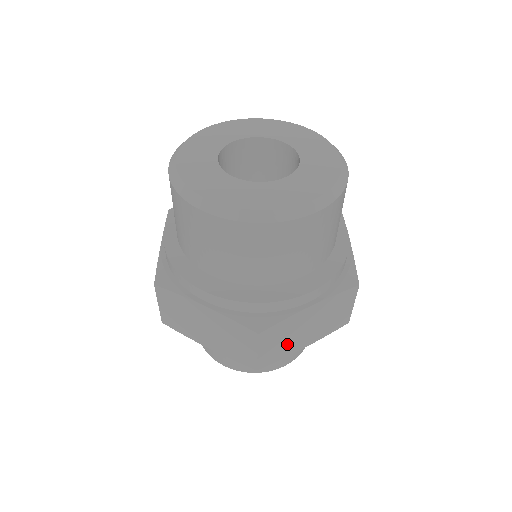
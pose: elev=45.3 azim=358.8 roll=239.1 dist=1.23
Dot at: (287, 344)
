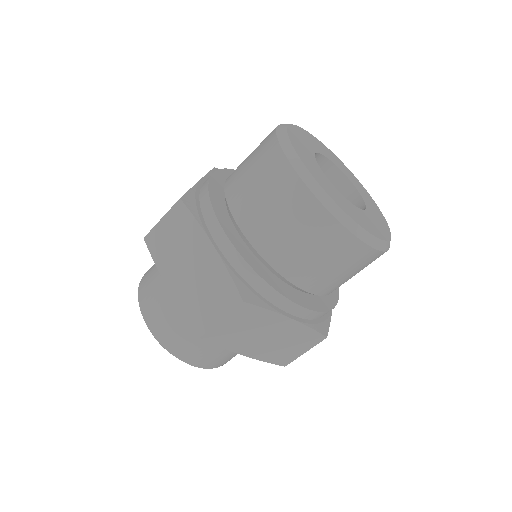
Dot at: occluded
